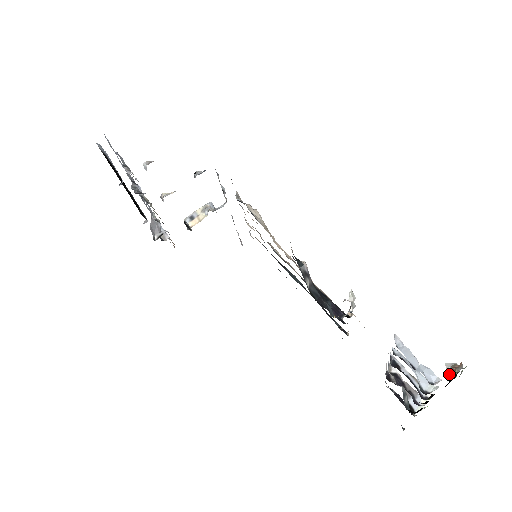
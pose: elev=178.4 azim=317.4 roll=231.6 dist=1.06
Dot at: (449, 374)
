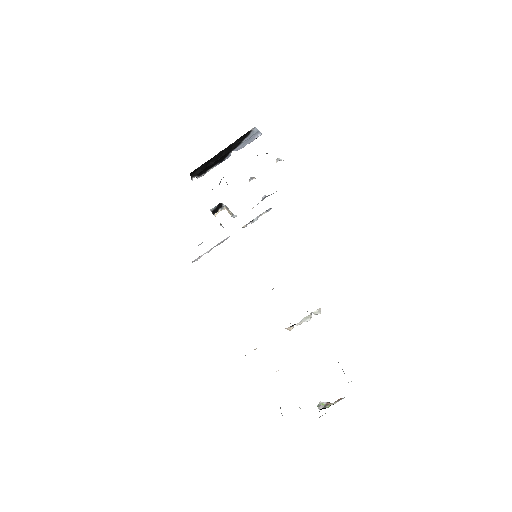
Dot at: (322, 406)
